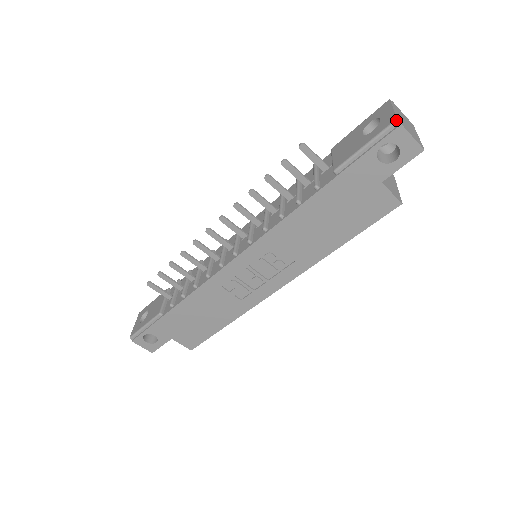
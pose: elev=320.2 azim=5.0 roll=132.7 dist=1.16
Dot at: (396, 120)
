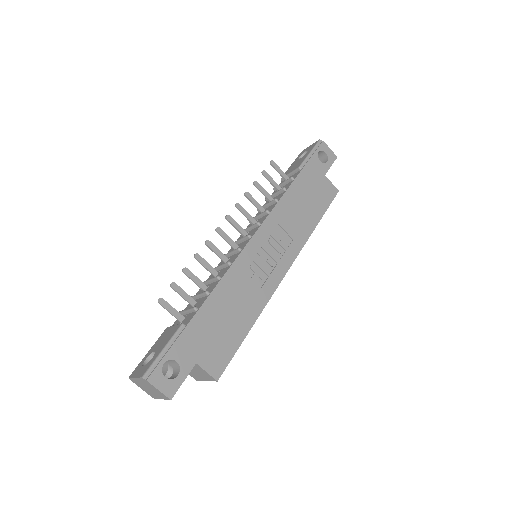
Dot at: (319, 140)
